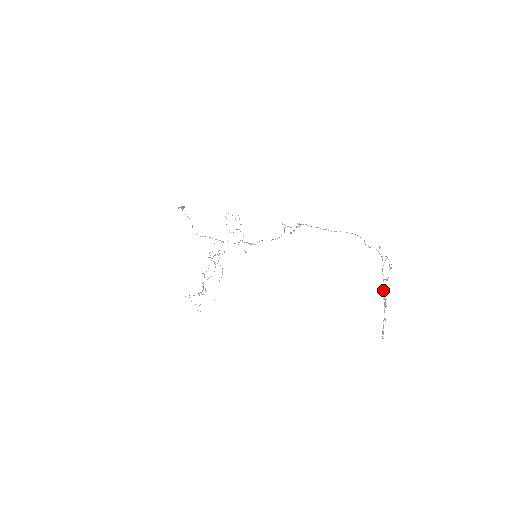
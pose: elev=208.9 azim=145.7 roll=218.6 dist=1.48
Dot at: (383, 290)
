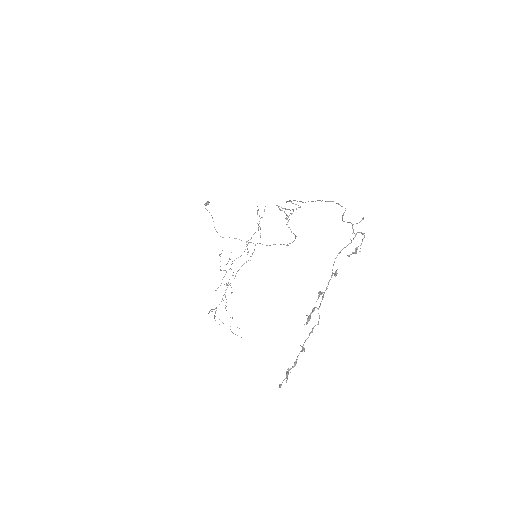
Dot at: occluded
